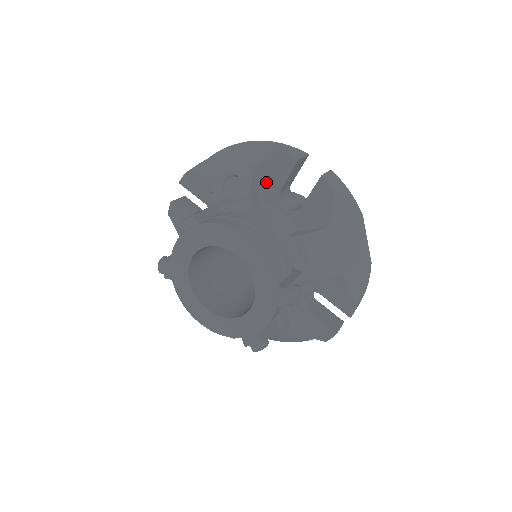
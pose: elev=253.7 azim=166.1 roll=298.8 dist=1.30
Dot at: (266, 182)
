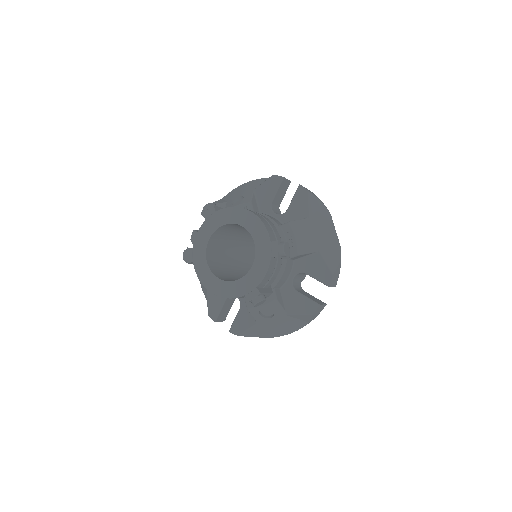
Dot at: (262, 198)
